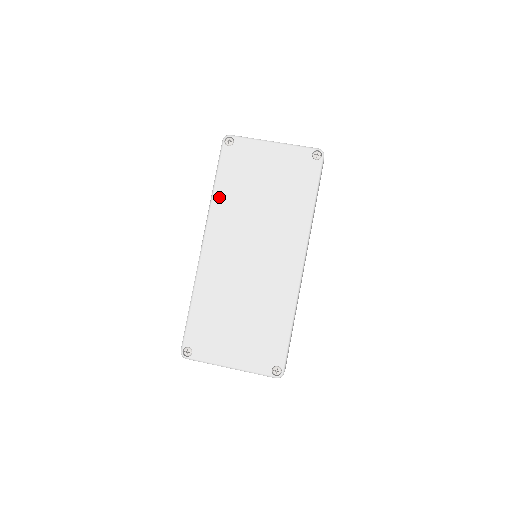
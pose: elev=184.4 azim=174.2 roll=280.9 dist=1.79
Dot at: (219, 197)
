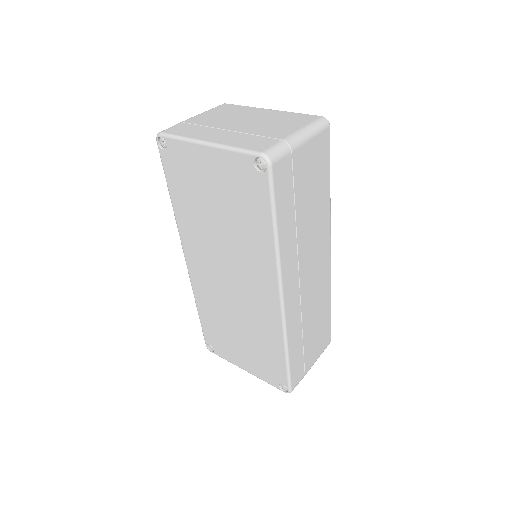
Dot at: (179, 213)
